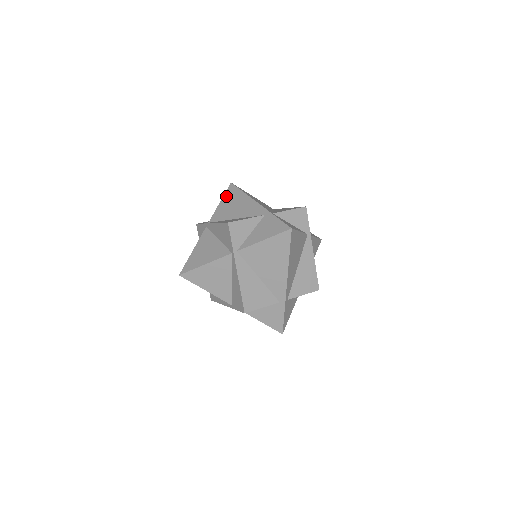
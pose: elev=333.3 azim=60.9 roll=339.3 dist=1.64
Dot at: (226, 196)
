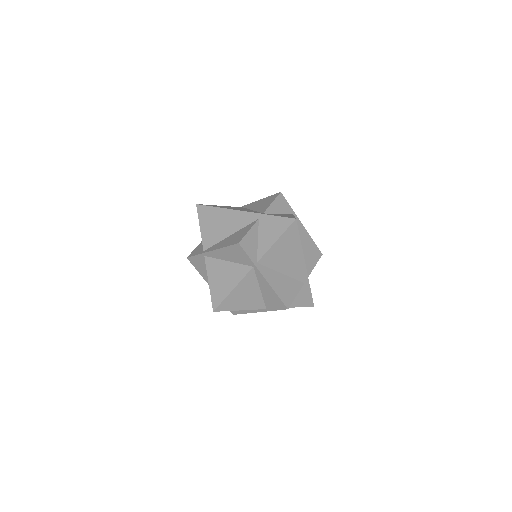
Dot at: (202, 219)
